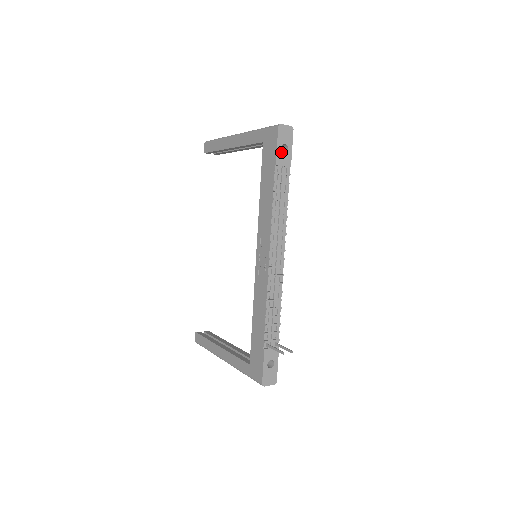
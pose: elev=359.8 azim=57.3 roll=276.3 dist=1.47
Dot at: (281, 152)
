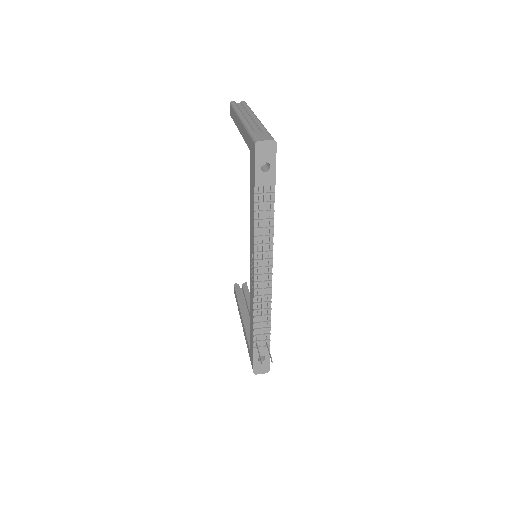
Dot at: (261, 171)
